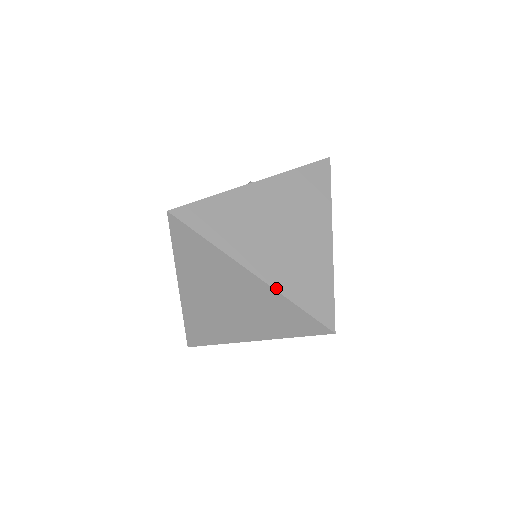
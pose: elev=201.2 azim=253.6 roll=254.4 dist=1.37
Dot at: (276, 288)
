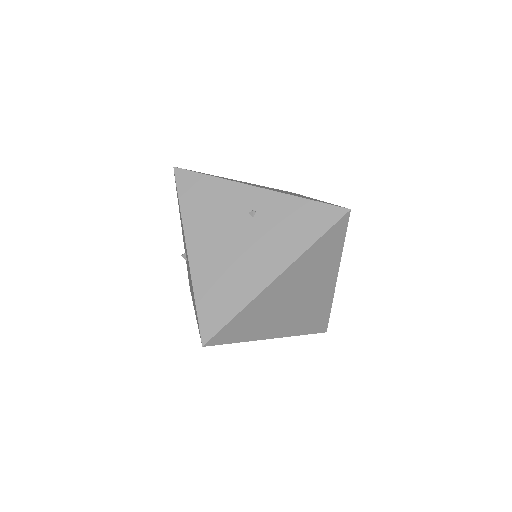
Dot at: (289, 336)
